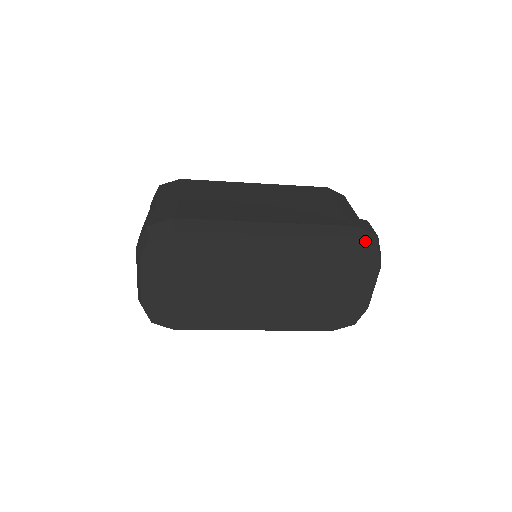
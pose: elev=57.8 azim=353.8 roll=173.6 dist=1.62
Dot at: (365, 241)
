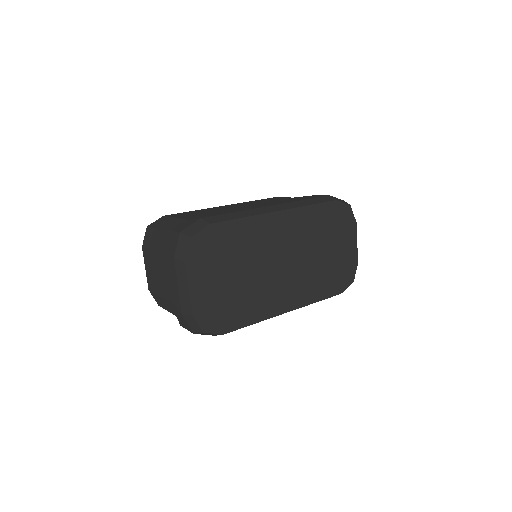
Dot at: (341, 202)
